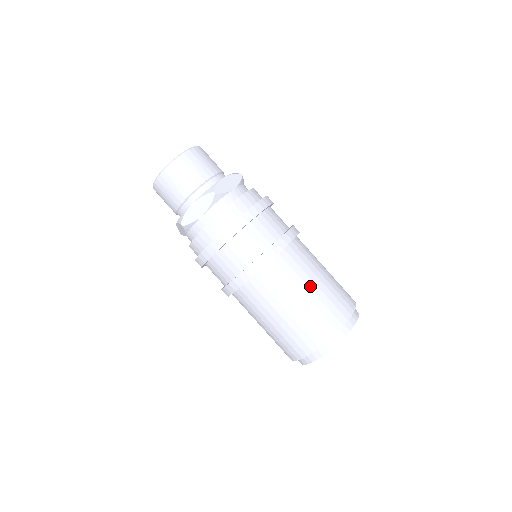
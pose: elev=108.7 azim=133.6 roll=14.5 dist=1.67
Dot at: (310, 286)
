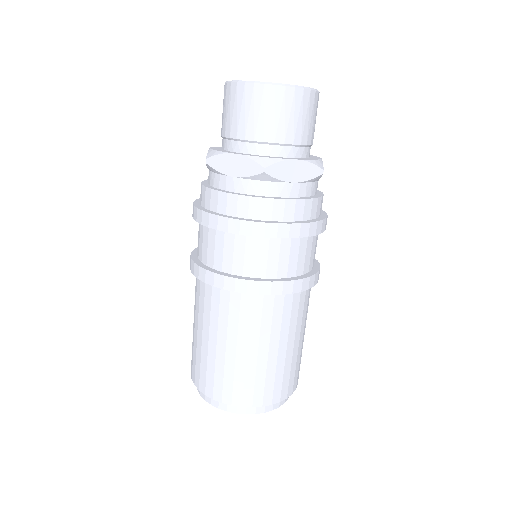
Dot at: (261, 349)
